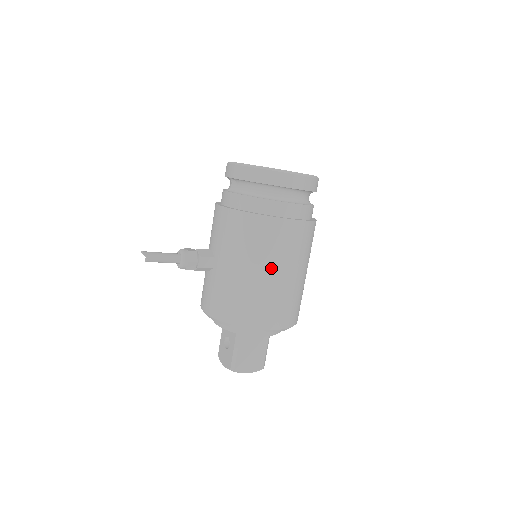
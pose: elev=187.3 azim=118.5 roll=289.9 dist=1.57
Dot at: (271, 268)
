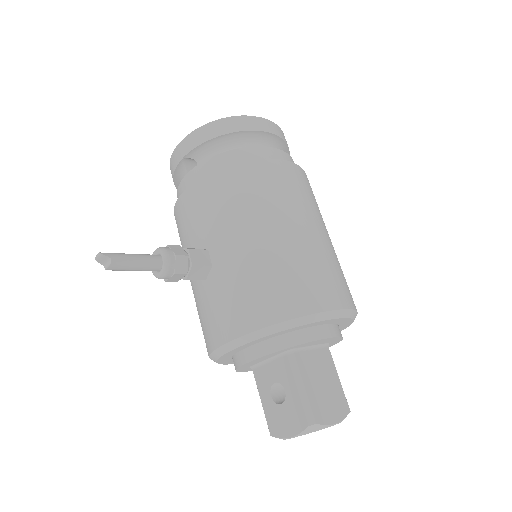
Dot at: (294, 221)
